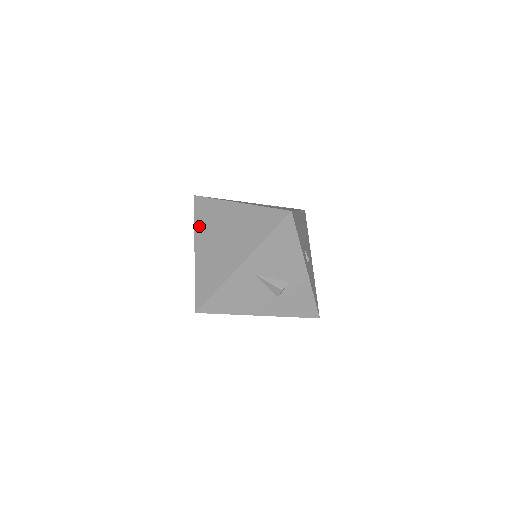
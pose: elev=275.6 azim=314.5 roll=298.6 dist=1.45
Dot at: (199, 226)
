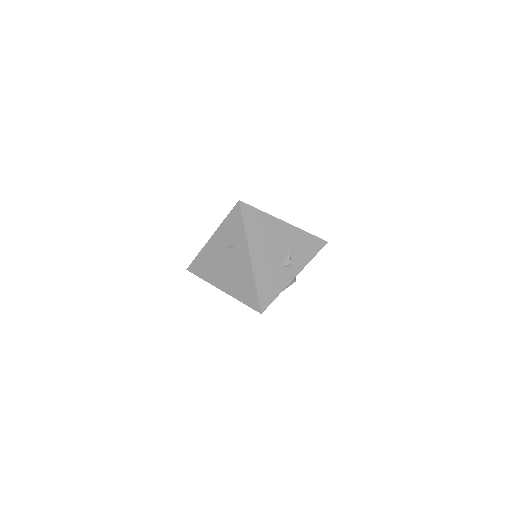
Dot at: occluded
